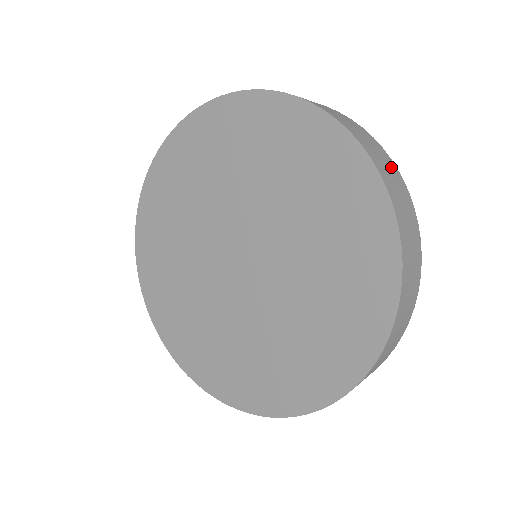
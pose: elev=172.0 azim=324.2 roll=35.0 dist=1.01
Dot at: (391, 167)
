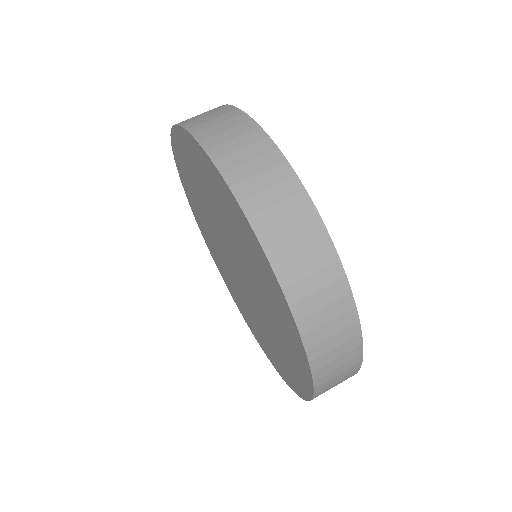
Dot at: (266, 160)
